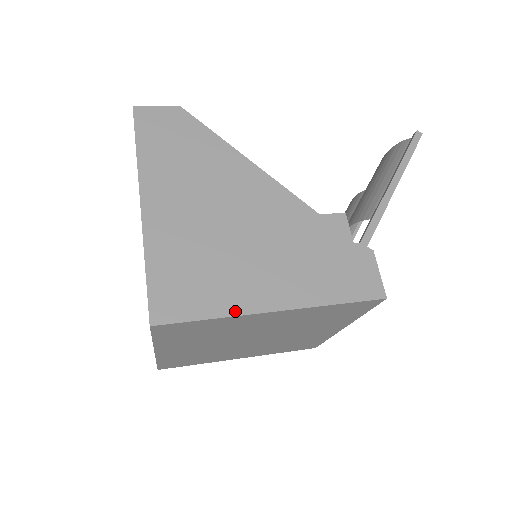
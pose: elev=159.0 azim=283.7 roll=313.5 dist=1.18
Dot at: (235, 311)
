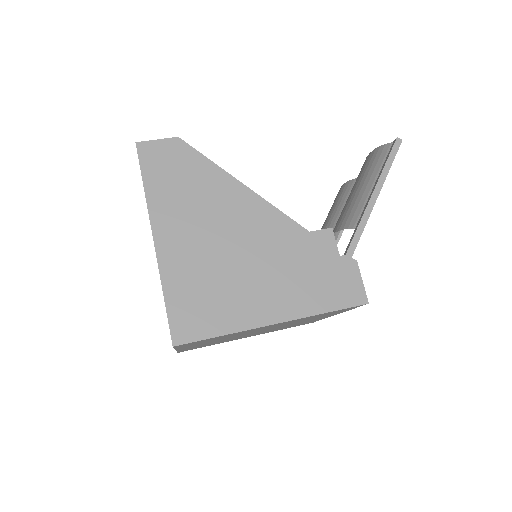
Dot at: (241, 327)
